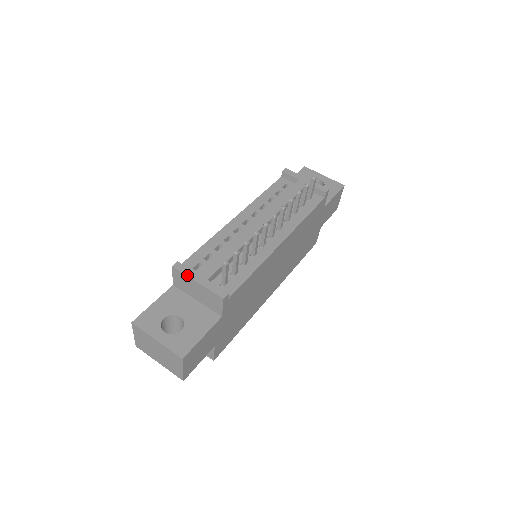
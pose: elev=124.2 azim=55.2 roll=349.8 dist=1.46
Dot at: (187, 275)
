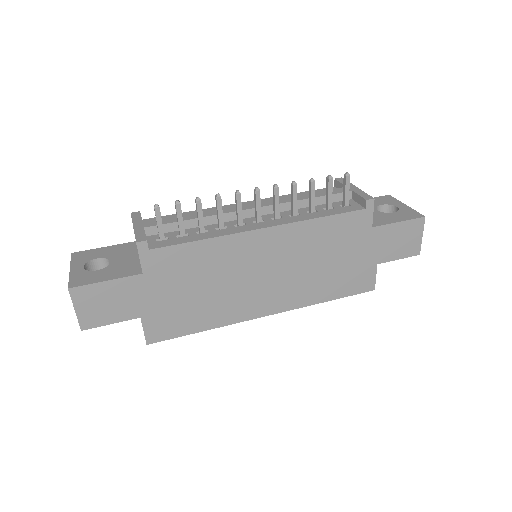
Dot at: (133, 220)
